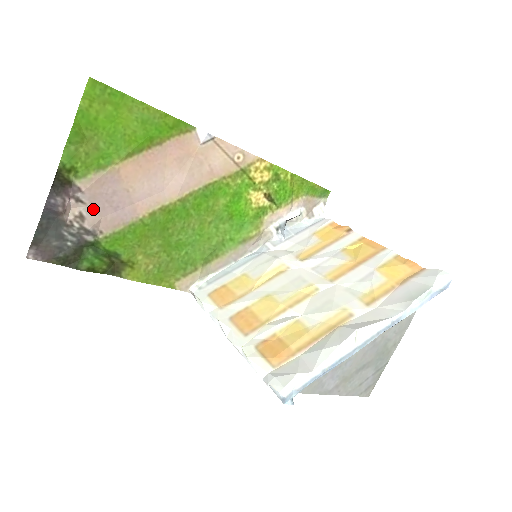
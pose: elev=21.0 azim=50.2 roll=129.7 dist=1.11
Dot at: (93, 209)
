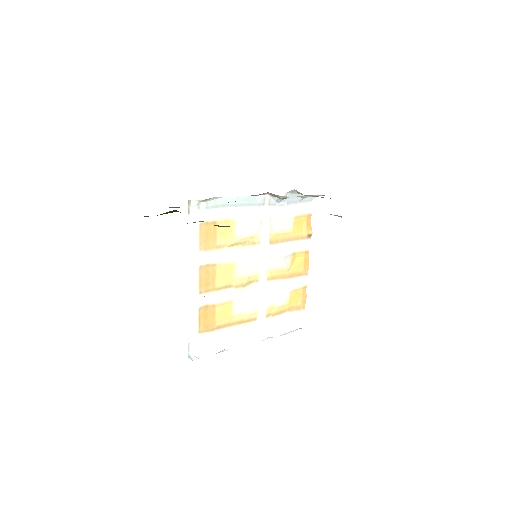
Dot at: occluded
